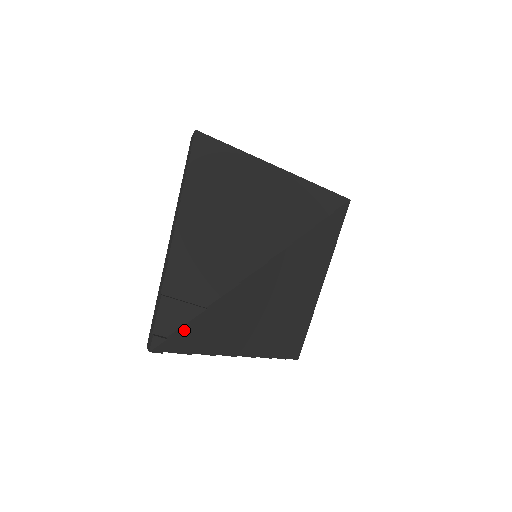
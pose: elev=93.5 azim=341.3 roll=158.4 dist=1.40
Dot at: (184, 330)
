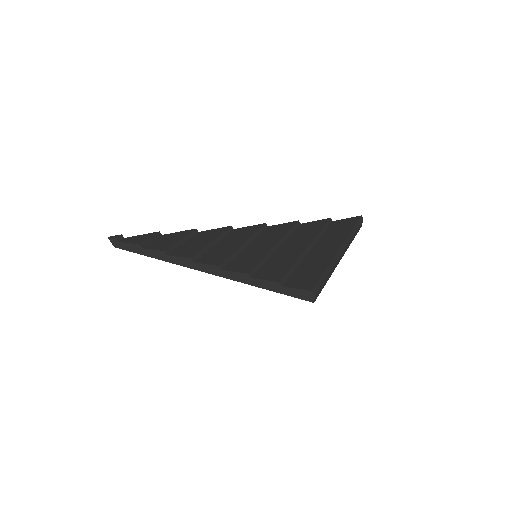
Dot at: (138, 237)
